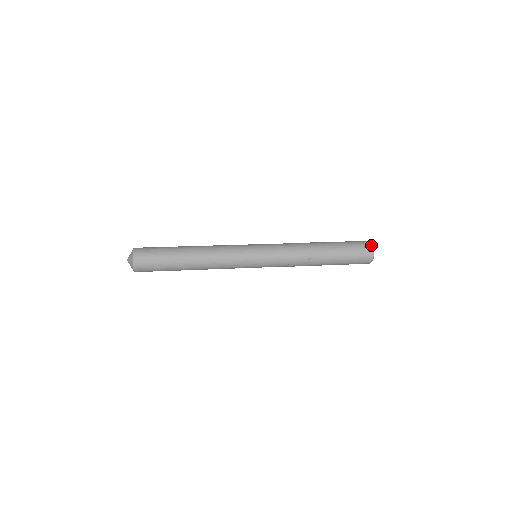
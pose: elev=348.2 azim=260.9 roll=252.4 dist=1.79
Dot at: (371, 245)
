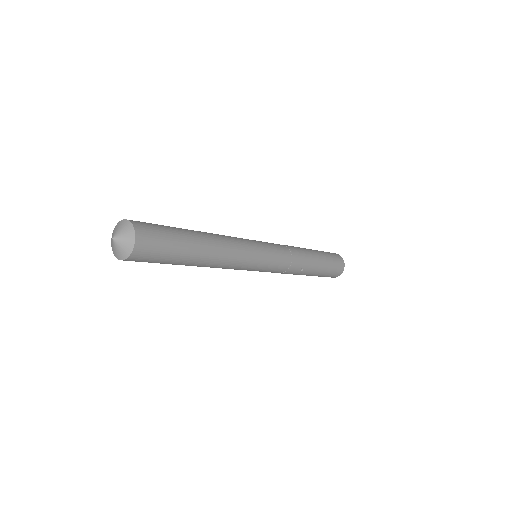
Dot at: occluded
